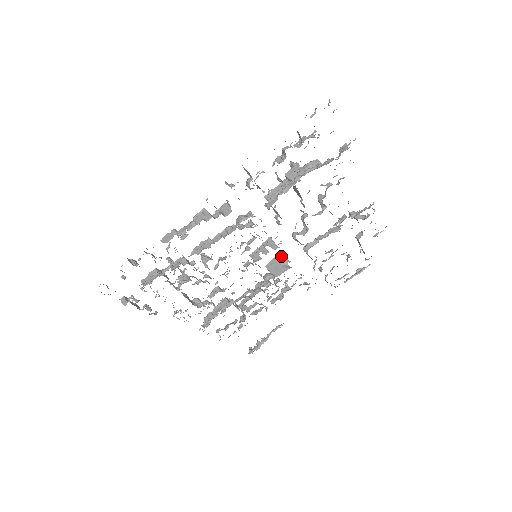
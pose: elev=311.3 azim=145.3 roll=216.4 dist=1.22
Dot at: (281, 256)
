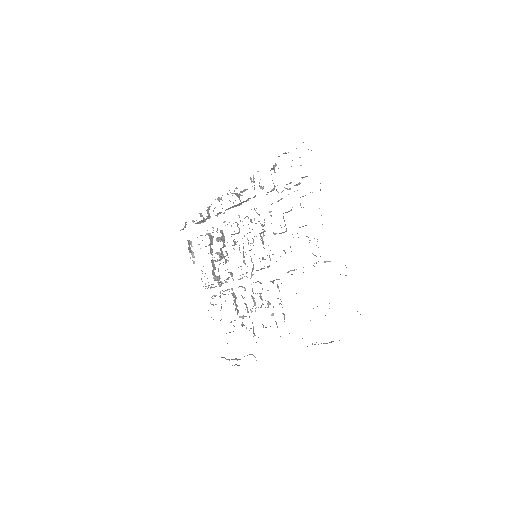
Dot at: (277, 279)
